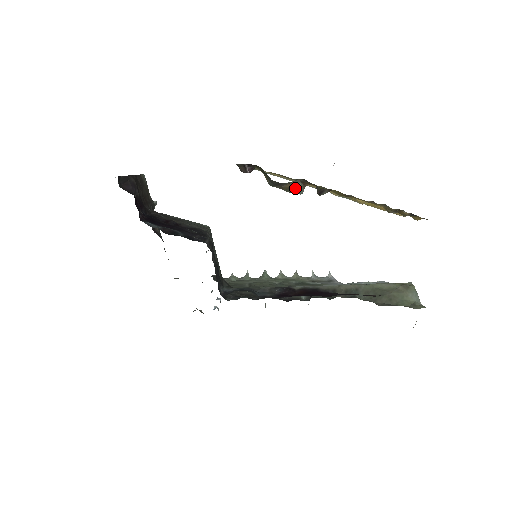
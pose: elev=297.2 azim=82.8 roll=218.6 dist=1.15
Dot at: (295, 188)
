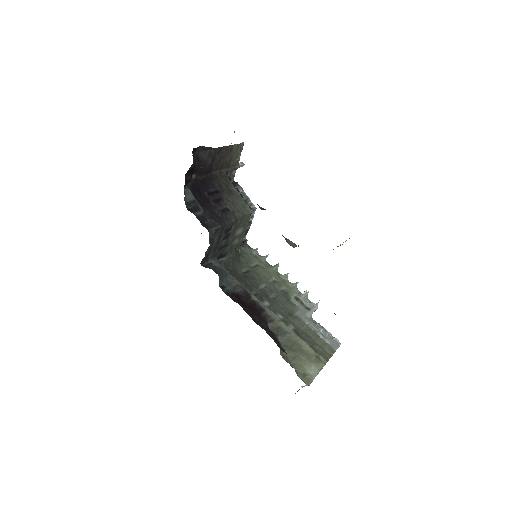
Dot at: (288, 241)
